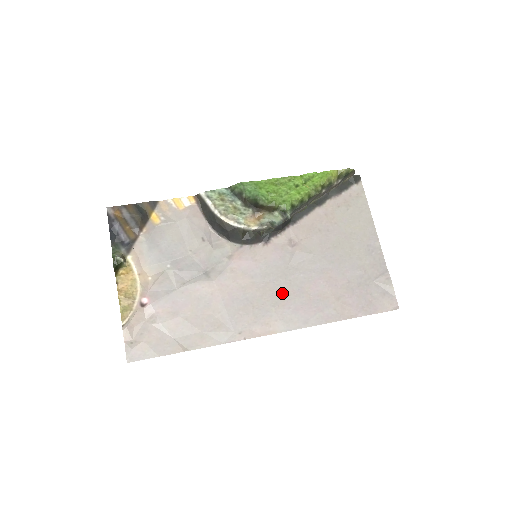
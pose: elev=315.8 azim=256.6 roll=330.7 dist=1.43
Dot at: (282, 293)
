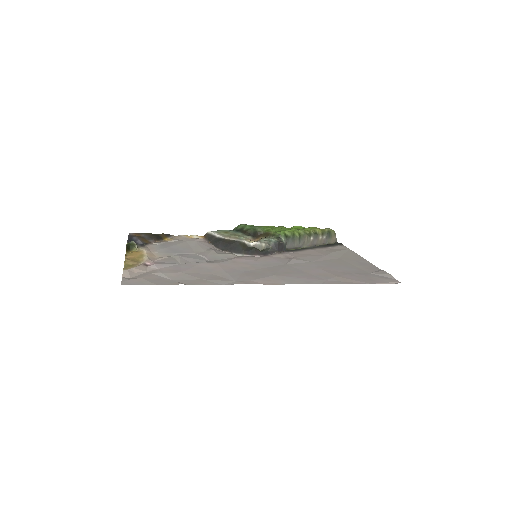
Dot at: (282, 271)
